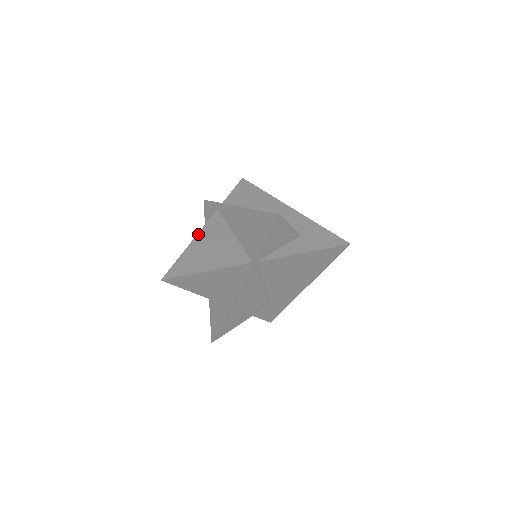
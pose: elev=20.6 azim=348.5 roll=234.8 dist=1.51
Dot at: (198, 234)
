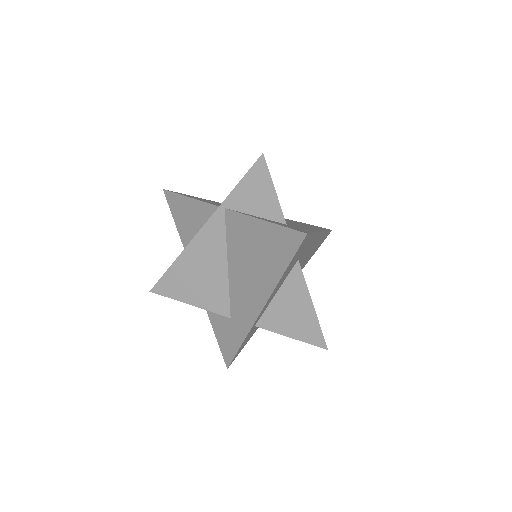
Dot at: occluded
